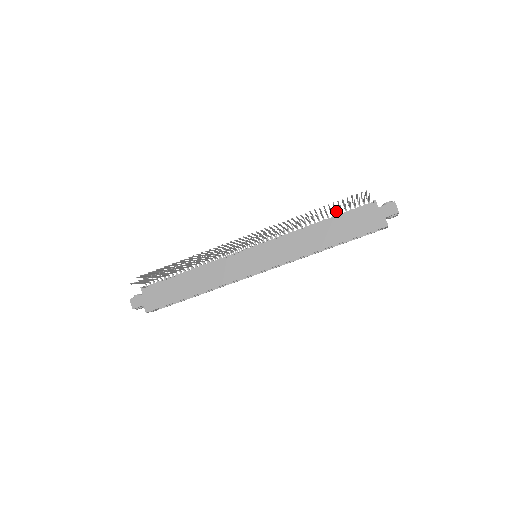
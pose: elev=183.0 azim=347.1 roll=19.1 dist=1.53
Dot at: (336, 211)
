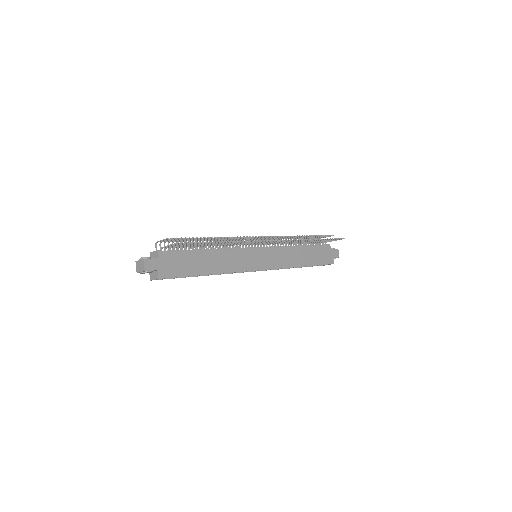
Dot at: (314, 242)
